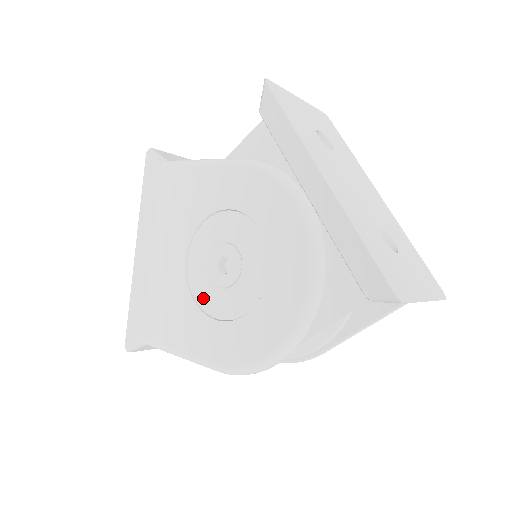
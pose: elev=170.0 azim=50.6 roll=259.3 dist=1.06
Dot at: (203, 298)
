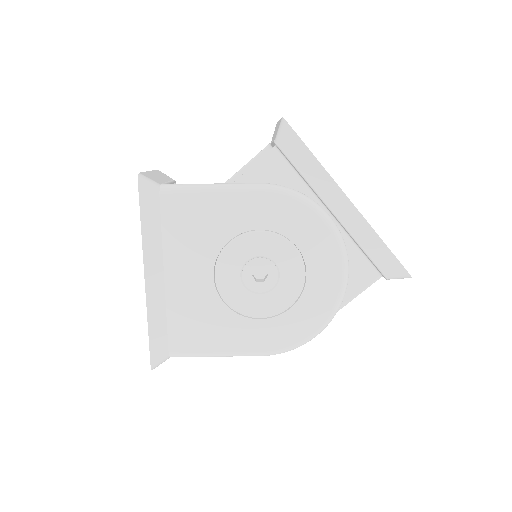
Dot at: (241, 305)
